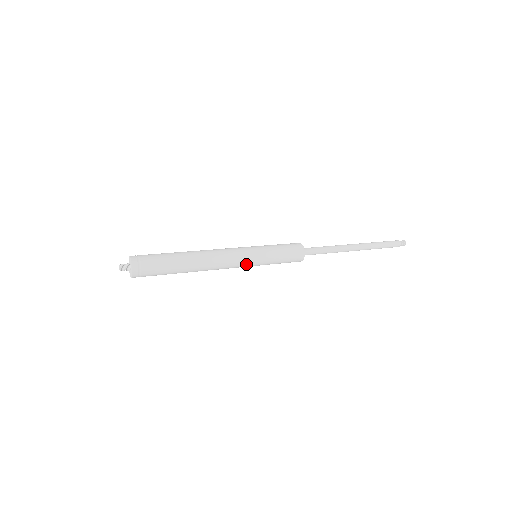
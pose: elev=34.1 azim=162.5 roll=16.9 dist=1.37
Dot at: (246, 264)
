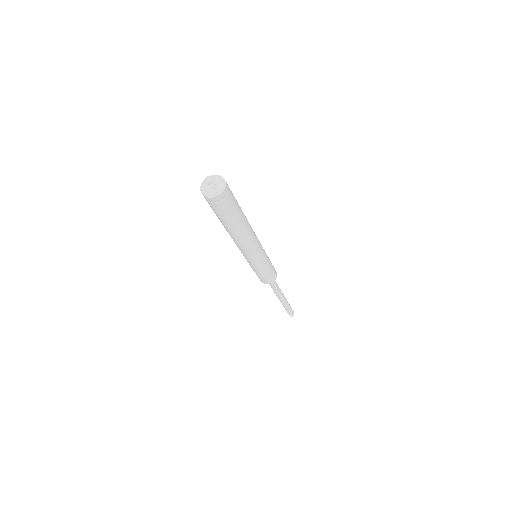
Dot at: (253, 259)
